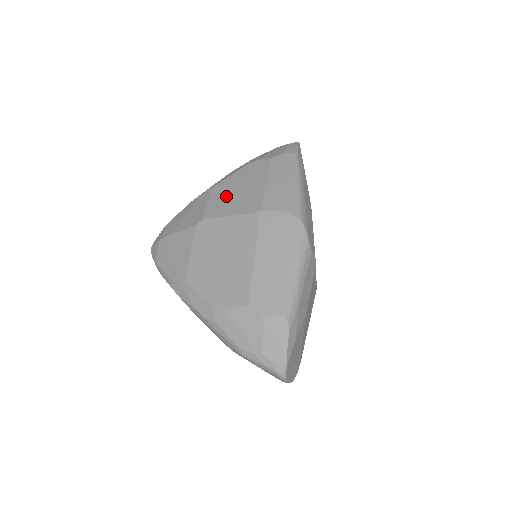
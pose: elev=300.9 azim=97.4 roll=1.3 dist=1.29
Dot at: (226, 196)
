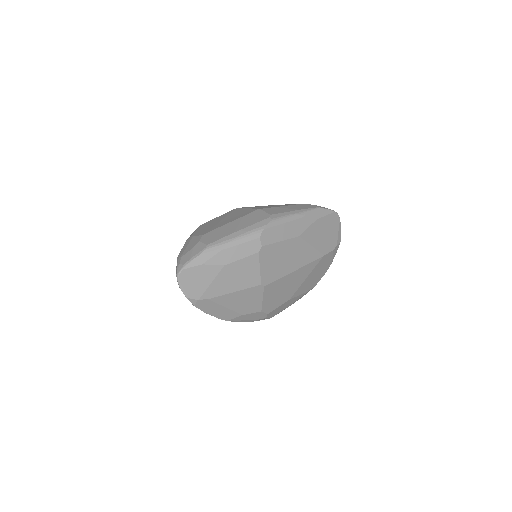
Dot at: occluded
